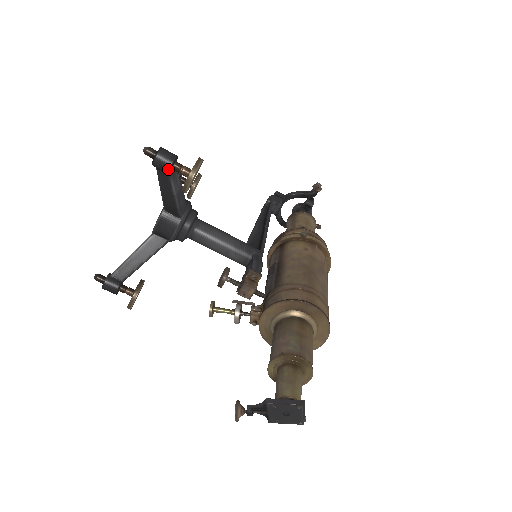
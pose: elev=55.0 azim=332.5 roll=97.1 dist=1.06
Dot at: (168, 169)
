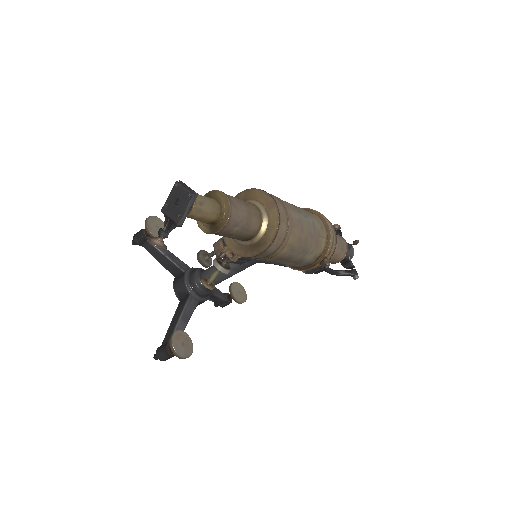
Dot at: (141, 235)
